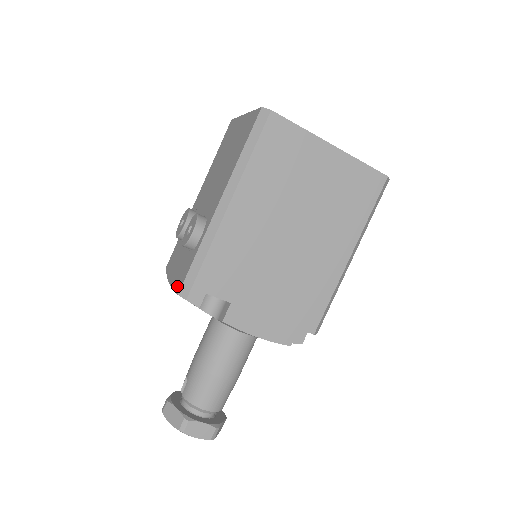
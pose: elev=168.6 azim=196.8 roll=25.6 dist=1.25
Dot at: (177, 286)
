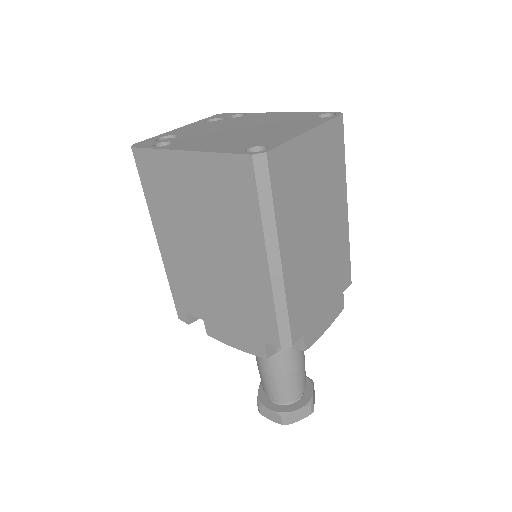
Dot at: occluded
